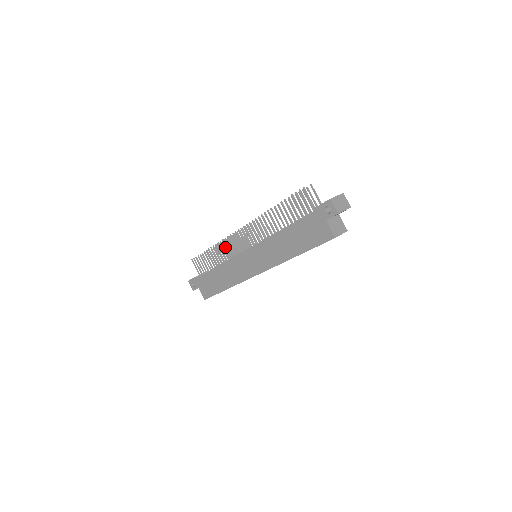
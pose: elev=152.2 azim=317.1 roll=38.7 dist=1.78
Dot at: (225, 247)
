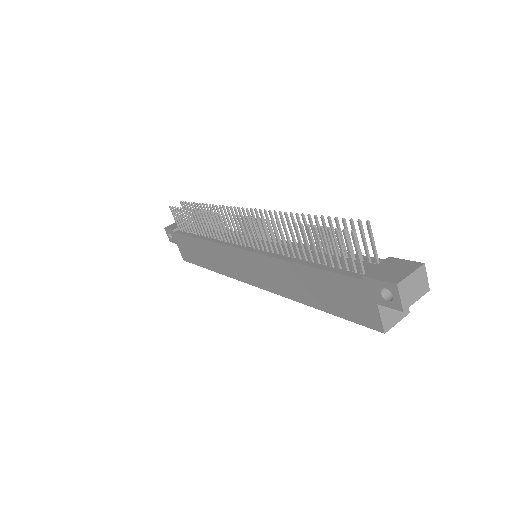
Dot at: occluded
